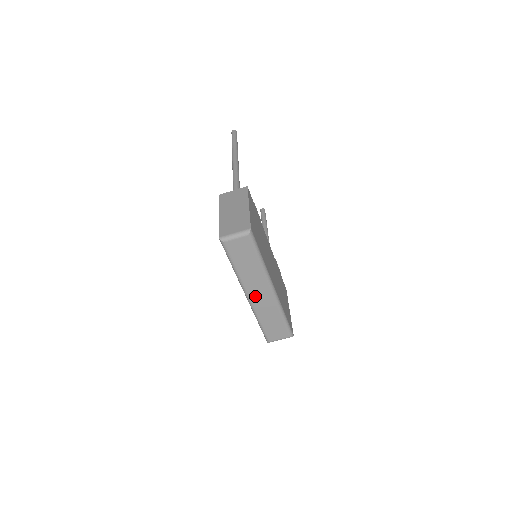
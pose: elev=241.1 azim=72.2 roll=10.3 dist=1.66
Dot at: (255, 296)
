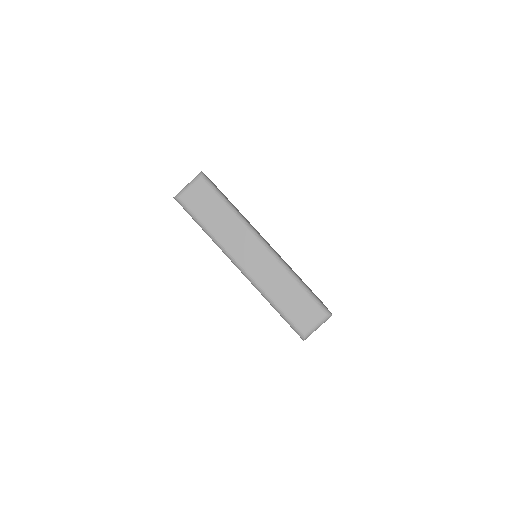
Dot at: (247, 261)
